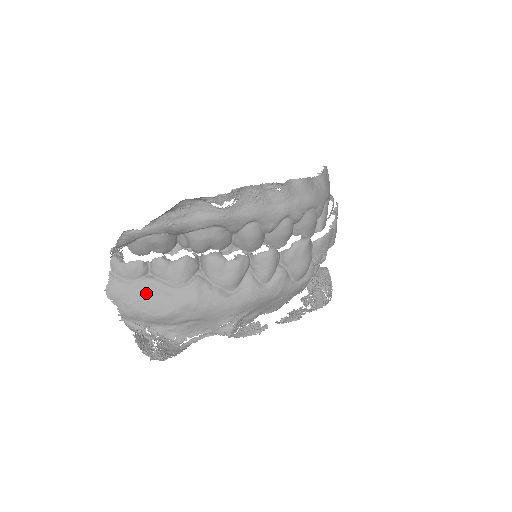
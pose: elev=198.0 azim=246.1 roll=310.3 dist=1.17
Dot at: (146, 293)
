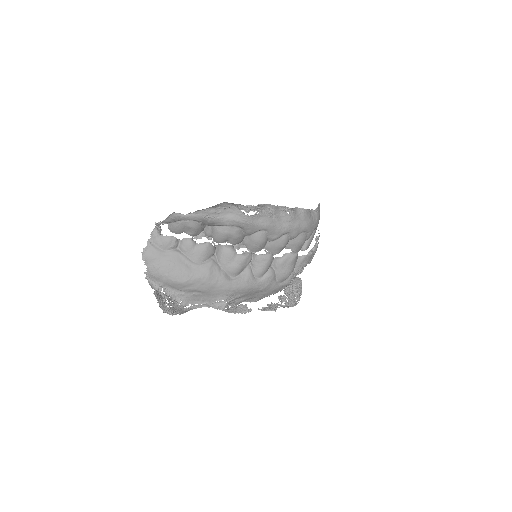
Dot at: (172, 262)
